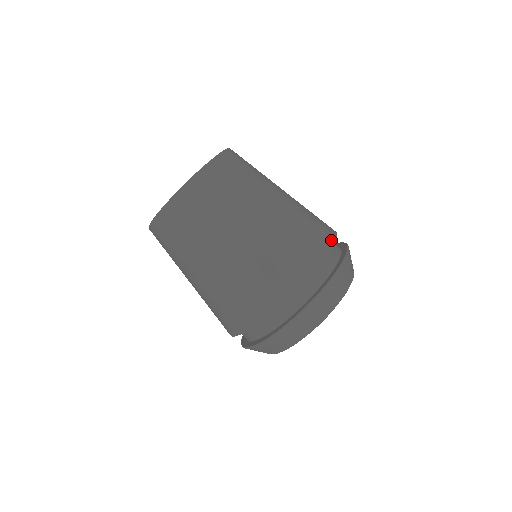
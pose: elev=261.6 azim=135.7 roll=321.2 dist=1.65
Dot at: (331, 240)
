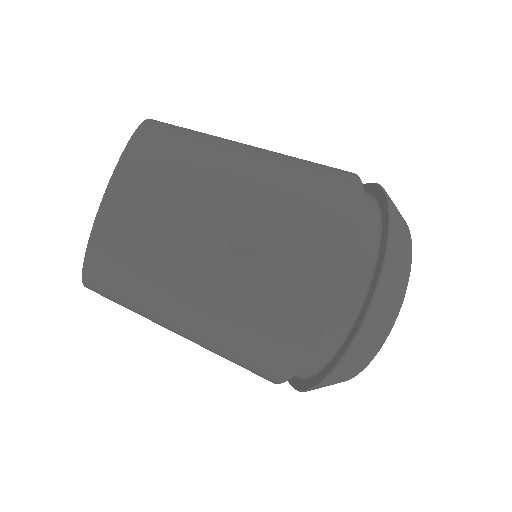
Dot at: (355, 178)
